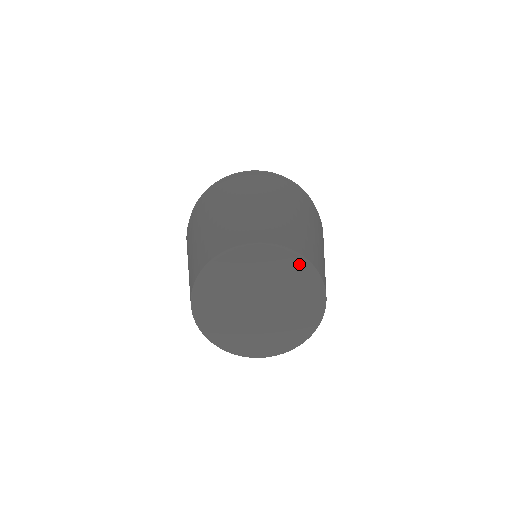
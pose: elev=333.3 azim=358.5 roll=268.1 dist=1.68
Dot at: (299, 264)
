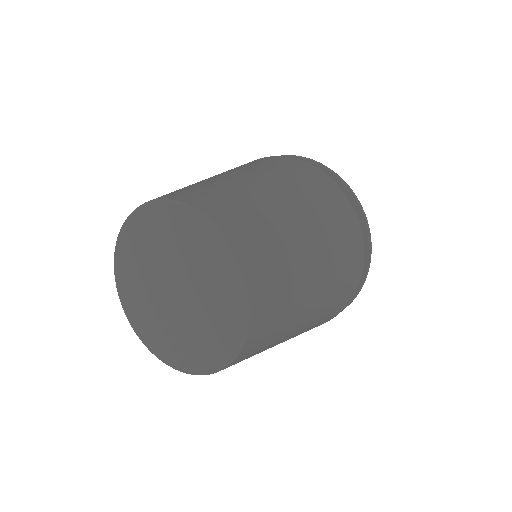
Dot at: (229, 264)
